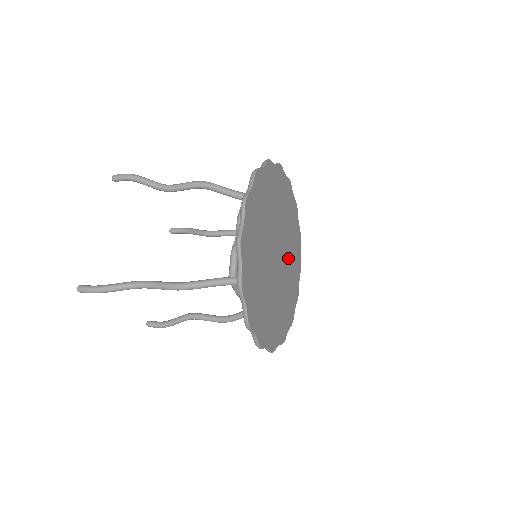
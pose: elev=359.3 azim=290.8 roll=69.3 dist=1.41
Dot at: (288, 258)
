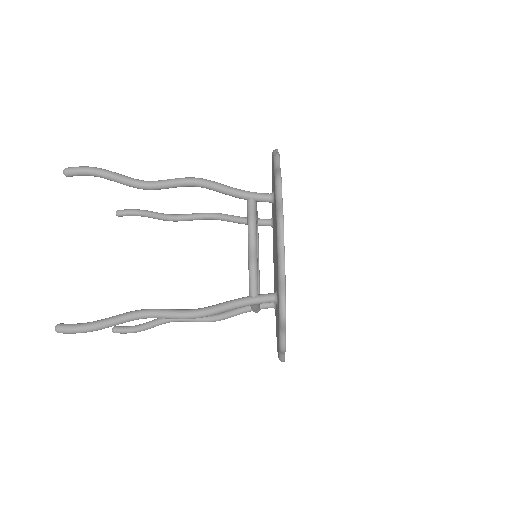
Dot at: occluded
